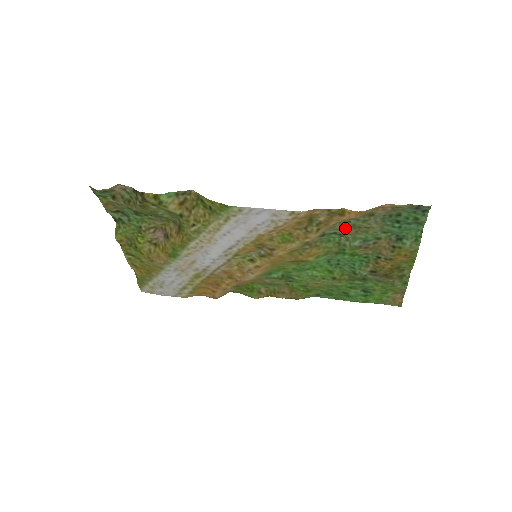
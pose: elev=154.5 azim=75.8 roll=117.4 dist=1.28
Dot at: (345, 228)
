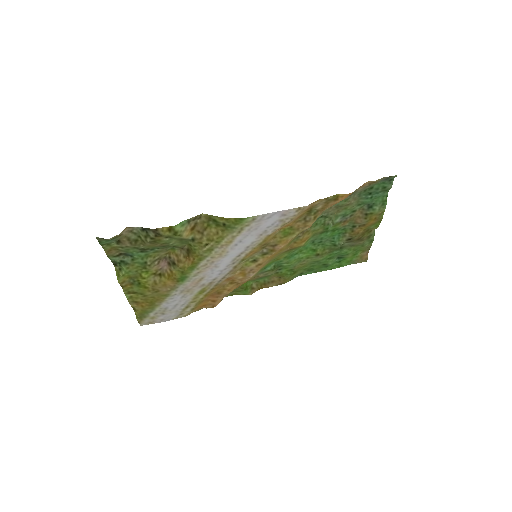
Dot at: (330, 210)
